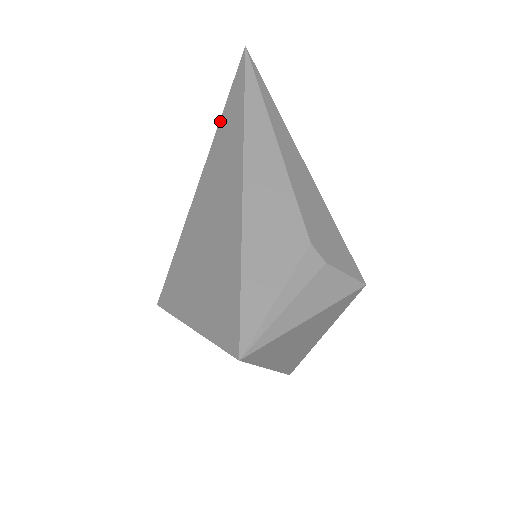
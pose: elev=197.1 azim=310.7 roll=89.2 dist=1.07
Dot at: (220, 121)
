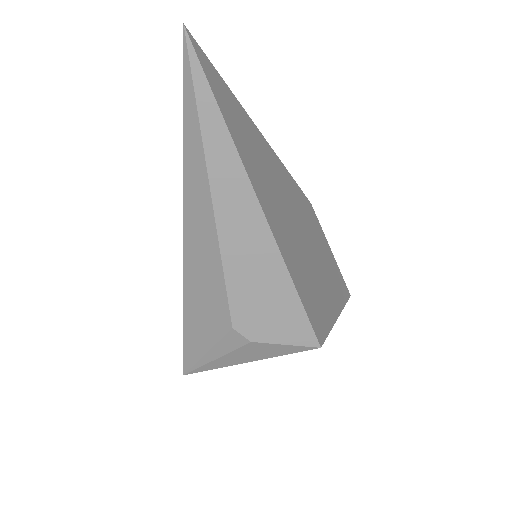
Dot at: occluded
